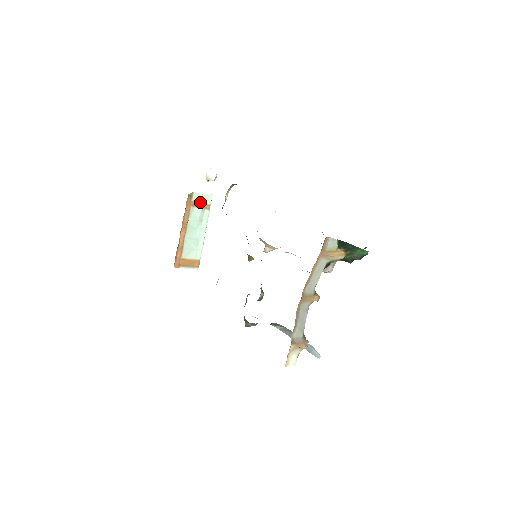
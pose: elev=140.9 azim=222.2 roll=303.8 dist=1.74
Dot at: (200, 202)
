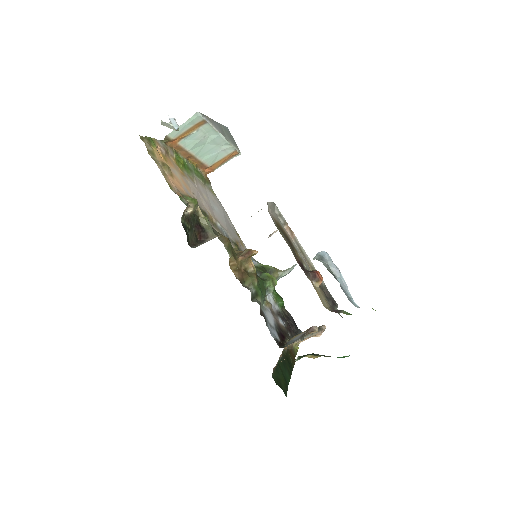
Dot at: (186, 129)
